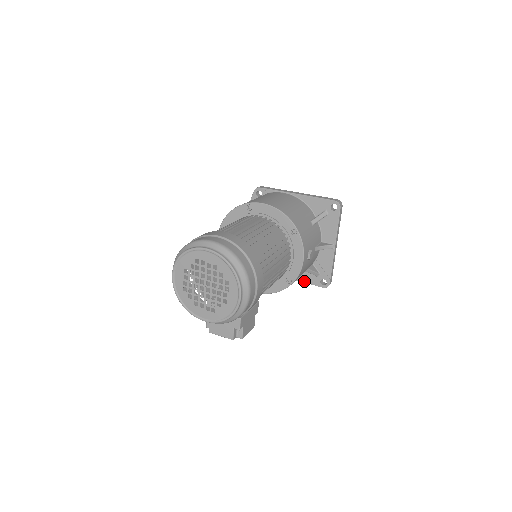
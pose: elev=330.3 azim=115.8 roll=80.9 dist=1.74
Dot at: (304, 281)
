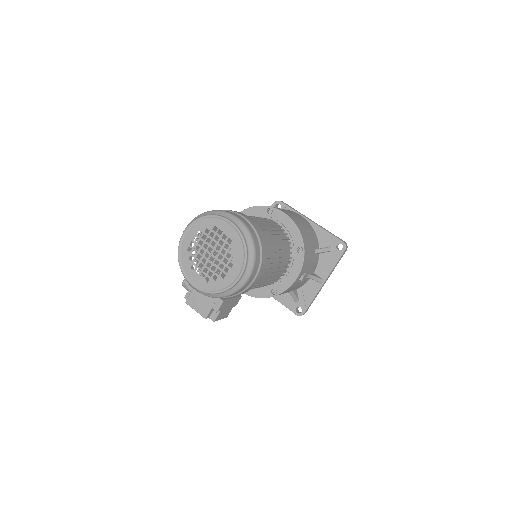
Dot at: (281, 302)
